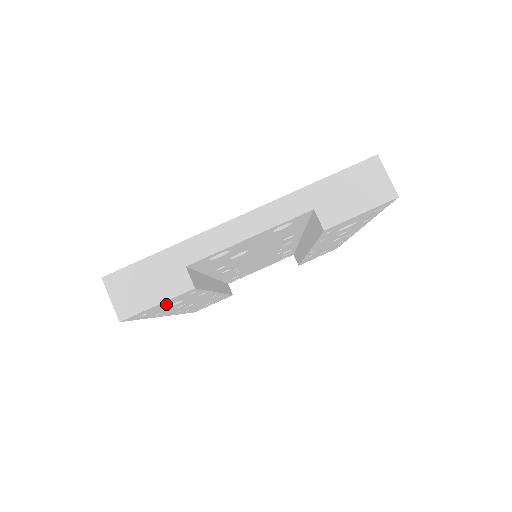
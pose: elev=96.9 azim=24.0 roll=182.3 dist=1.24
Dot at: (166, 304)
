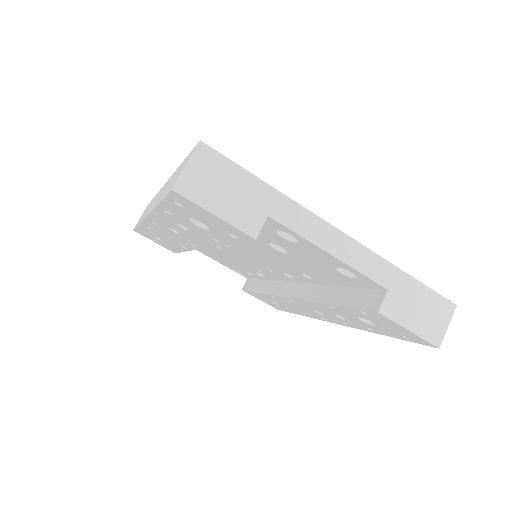
Dot at: (208, 219)
